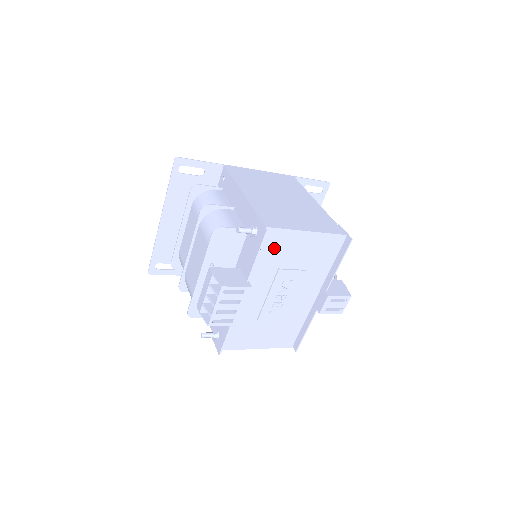
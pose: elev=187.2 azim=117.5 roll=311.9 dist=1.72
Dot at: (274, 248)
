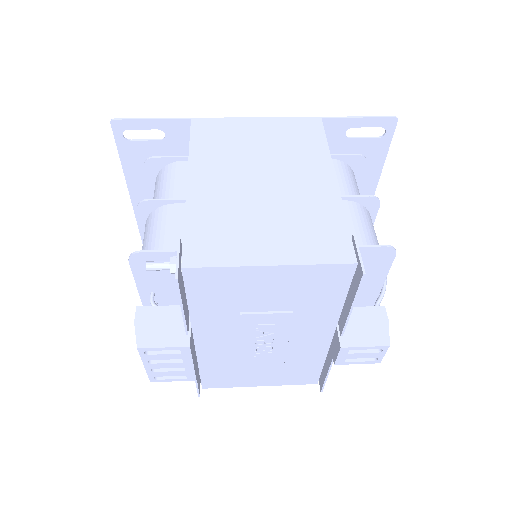
Dot at: (216, 291)
